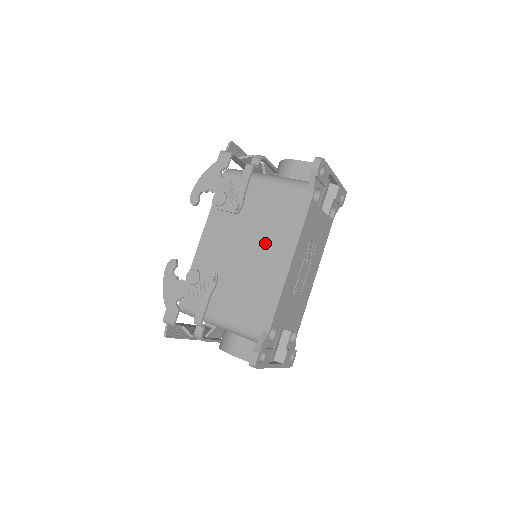
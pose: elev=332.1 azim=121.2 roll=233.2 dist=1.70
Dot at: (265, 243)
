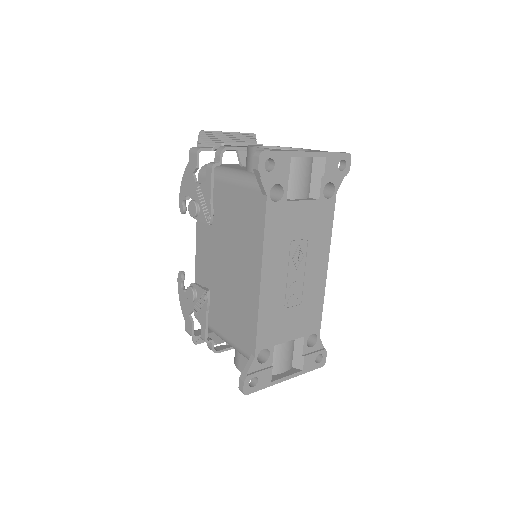
Dot at: (238, 257)
